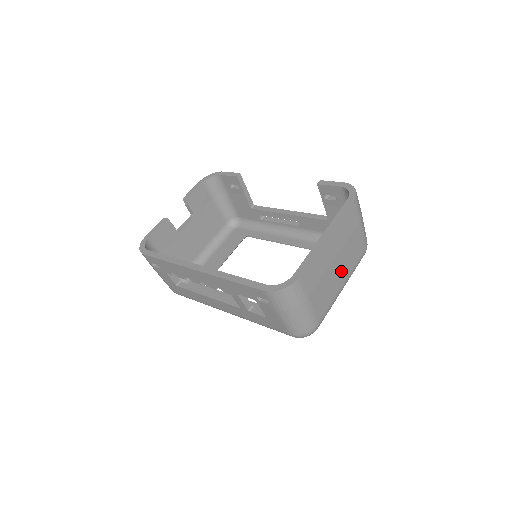
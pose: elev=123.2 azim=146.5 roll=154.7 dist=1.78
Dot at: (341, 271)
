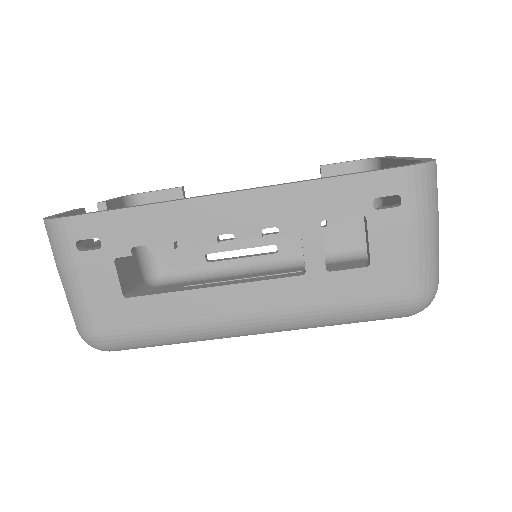
Dot at: occluded
